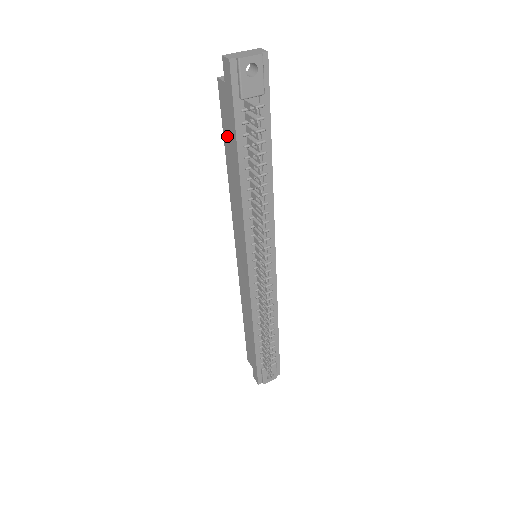
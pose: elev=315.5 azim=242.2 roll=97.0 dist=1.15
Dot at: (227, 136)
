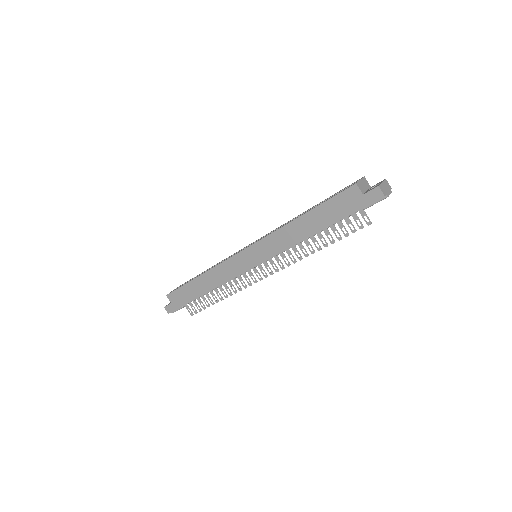
Dot at: (326, 210)
